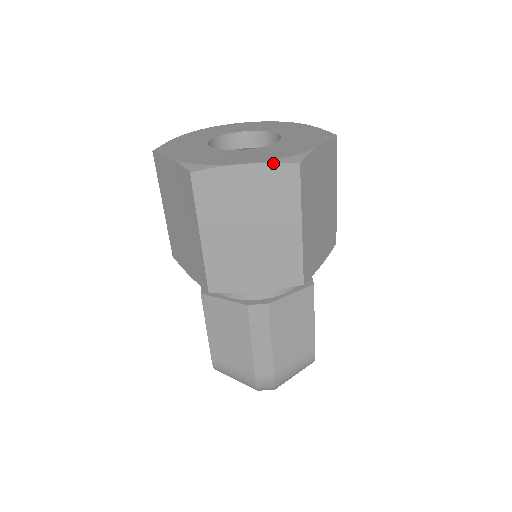
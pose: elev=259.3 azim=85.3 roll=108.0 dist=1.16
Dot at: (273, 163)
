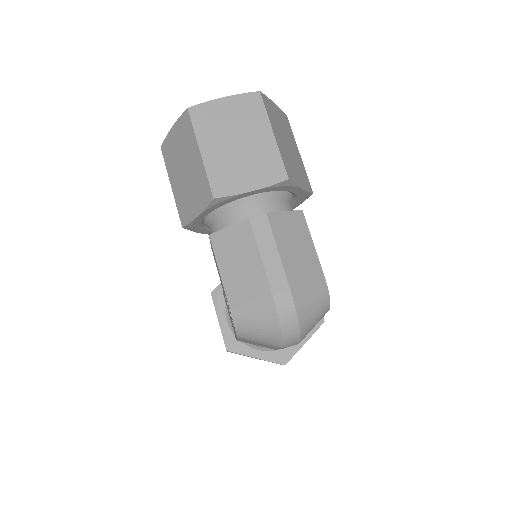
Dot at: (242, 94)
